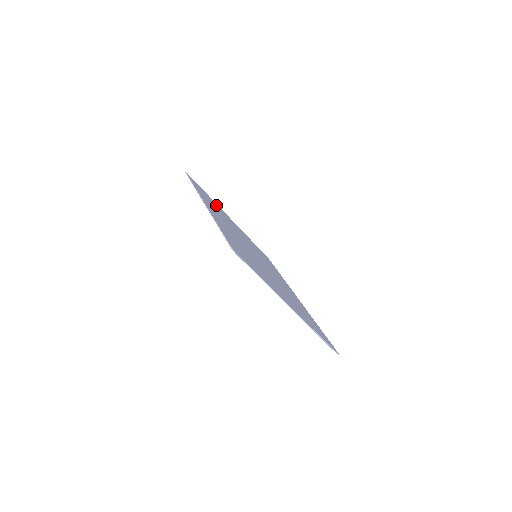
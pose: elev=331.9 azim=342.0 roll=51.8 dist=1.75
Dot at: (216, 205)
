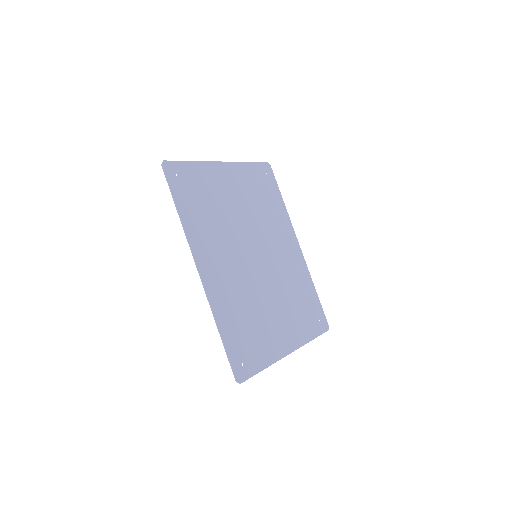
Dot at: (205, 178)
